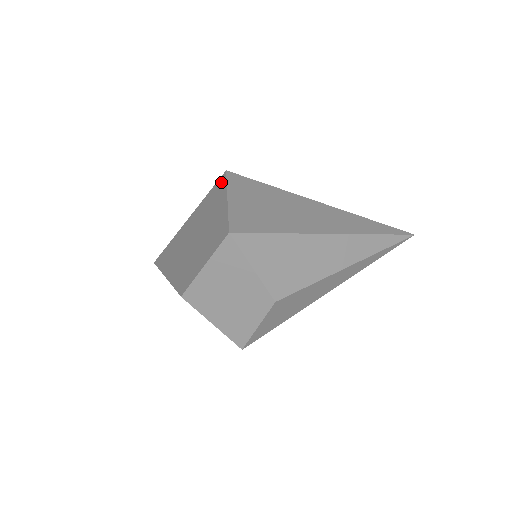
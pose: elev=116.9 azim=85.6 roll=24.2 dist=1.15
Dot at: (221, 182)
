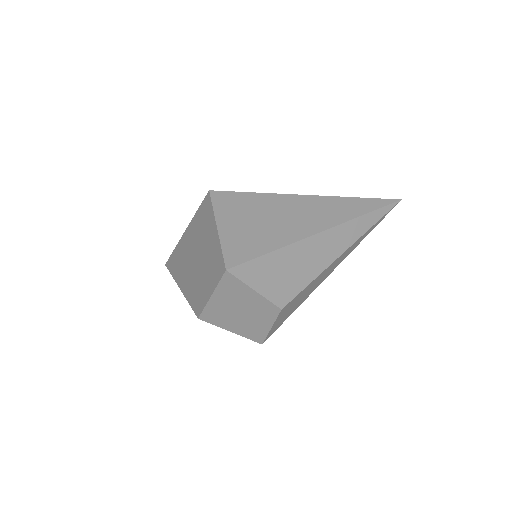
Dot at: (207, 203)
